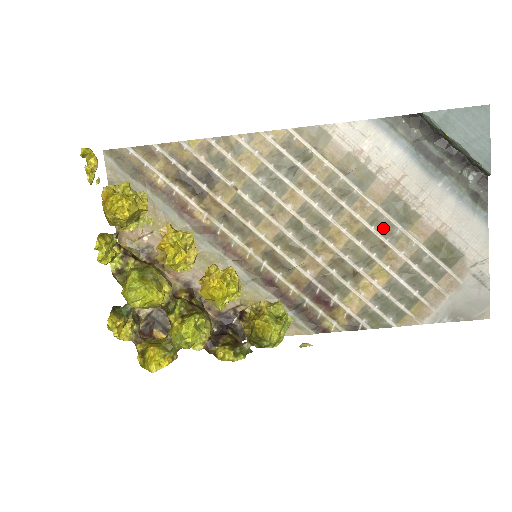
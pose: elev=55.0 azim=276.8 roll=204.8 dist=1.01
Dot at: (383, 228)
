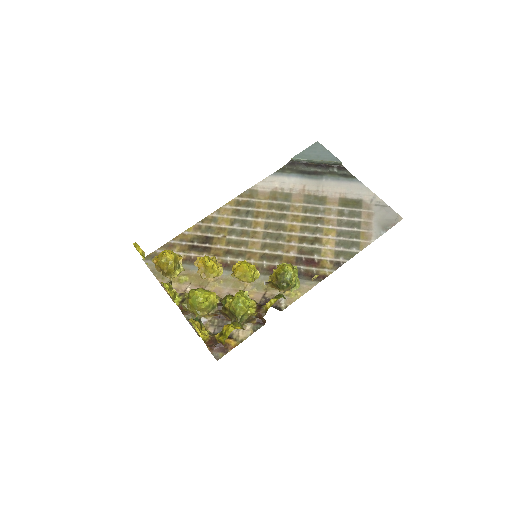
Dot at: (313, 211)
